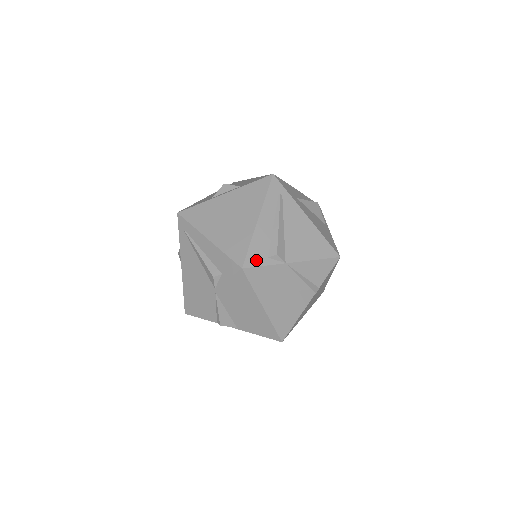
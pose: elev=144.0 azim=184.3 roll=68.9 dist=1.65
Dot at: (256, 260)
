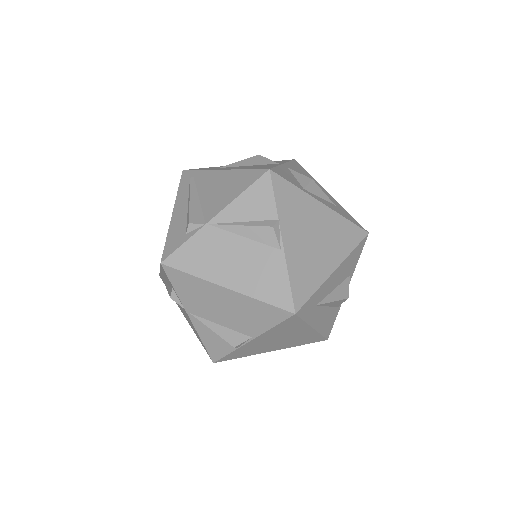
Dot at: (174, 246)
